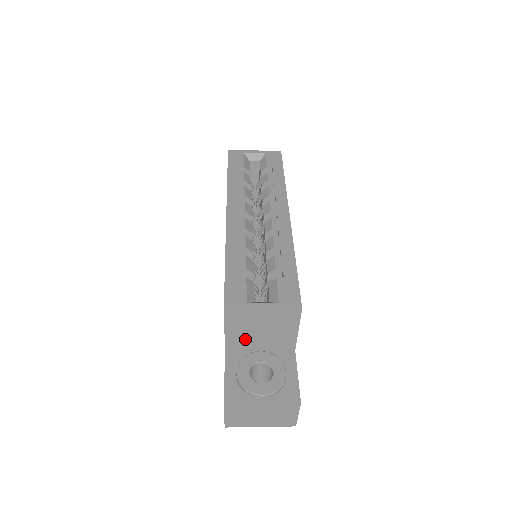
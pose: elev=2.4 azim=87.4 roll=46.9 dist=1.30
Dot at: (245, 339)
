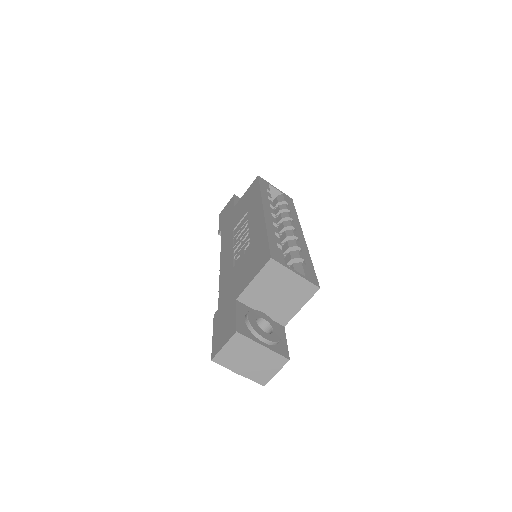
Dot at: (260, 296)
